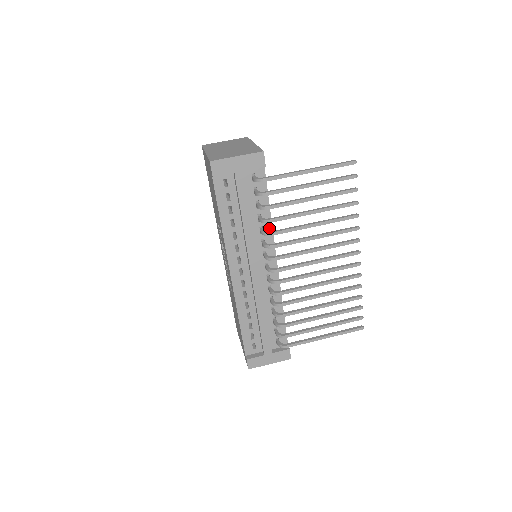
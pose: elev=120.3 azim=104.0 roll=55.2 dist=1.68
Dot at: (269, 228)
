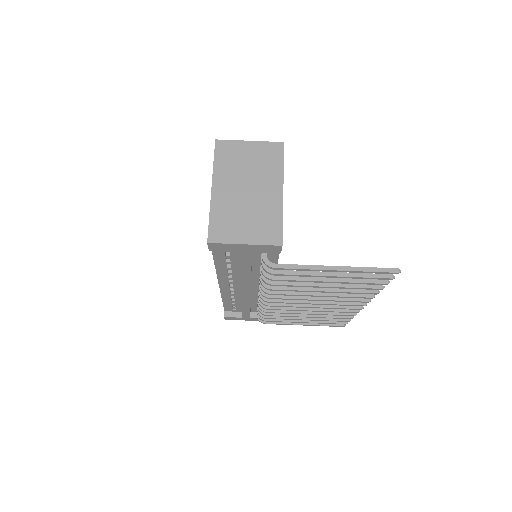
Dot at: occluded
